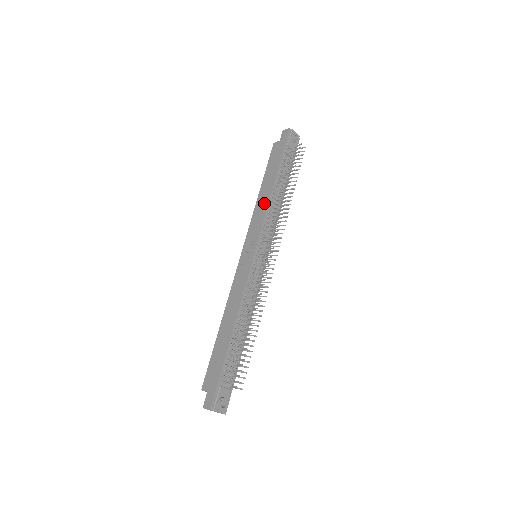
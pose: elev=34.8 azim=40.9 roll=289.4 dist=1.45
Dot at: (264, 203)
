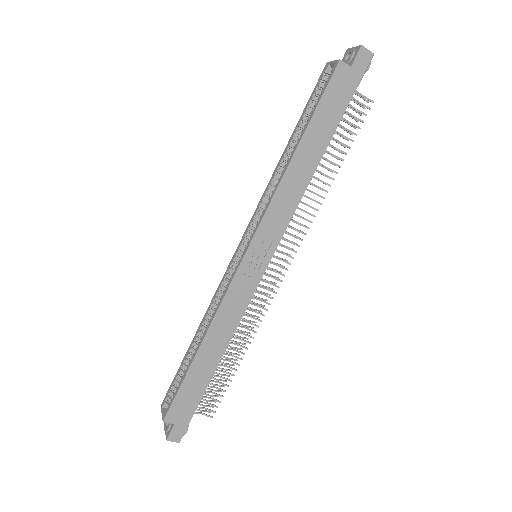
Dot at: (298, 187)
